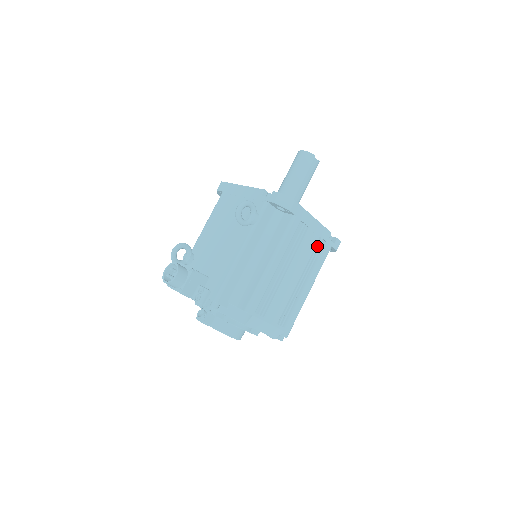
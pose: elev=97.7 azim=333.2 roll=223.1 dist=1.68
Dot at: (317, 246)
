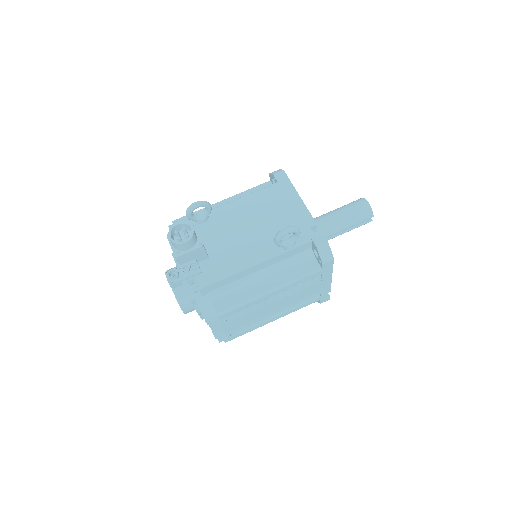
Dot at: (312, 295)
